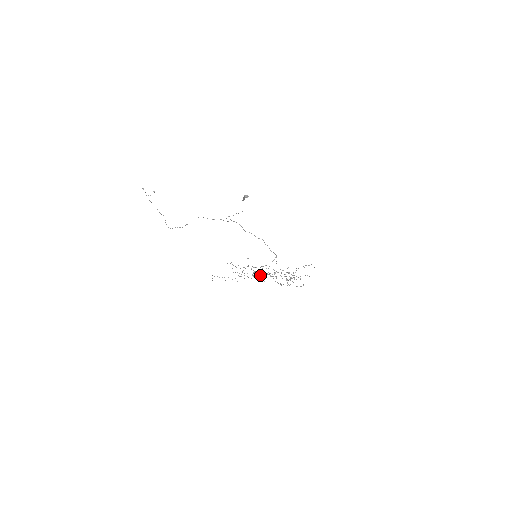
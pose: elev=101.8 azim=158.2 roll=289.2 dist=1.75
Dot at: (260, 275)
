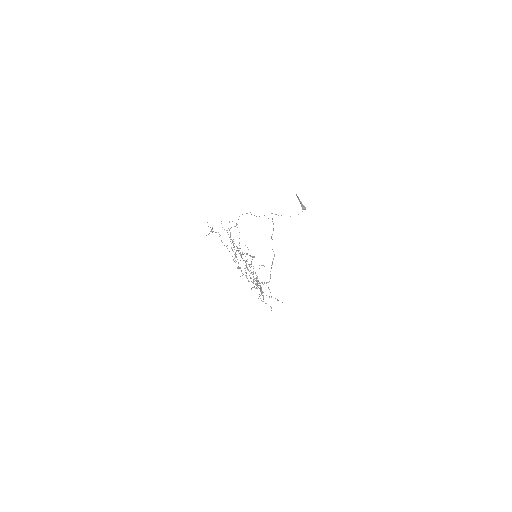
Dot at: (241, 254)
